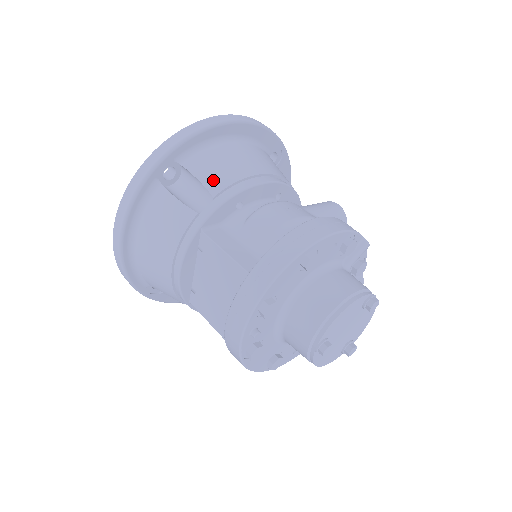
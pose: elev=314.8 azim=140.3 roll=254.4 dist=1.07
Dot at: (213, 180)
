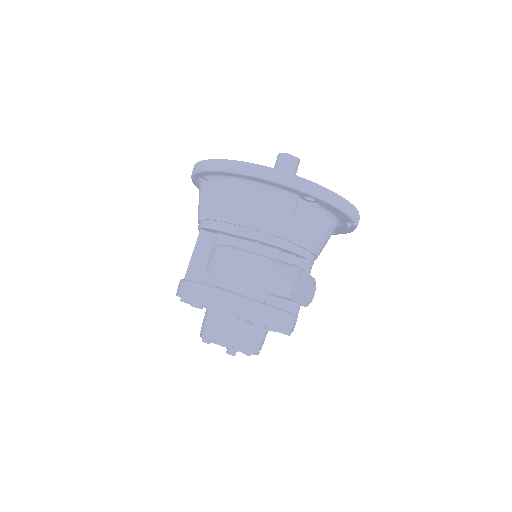
Dot at: (210, 208)
